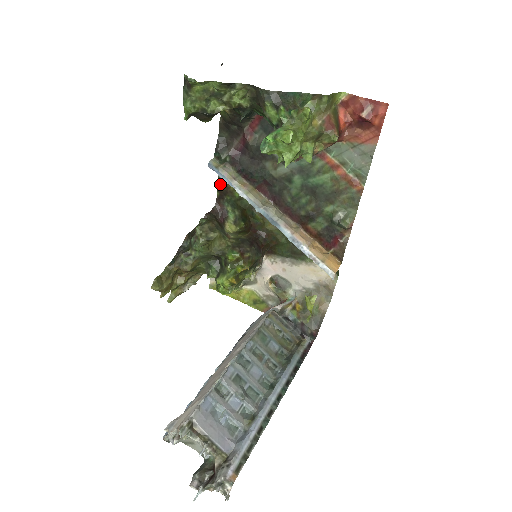
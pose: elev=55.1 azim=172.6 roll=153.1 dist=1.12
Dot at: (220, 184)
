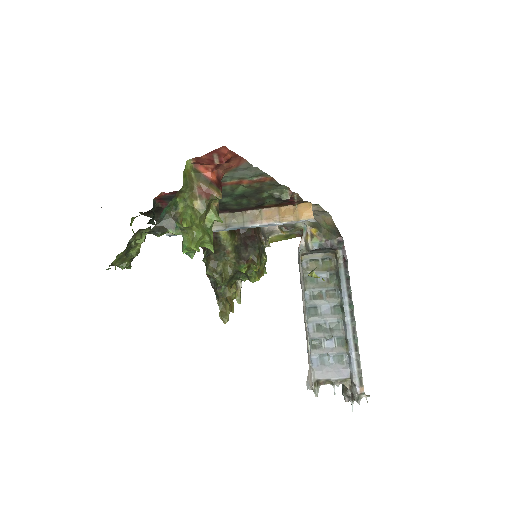
Dot at: occluded
